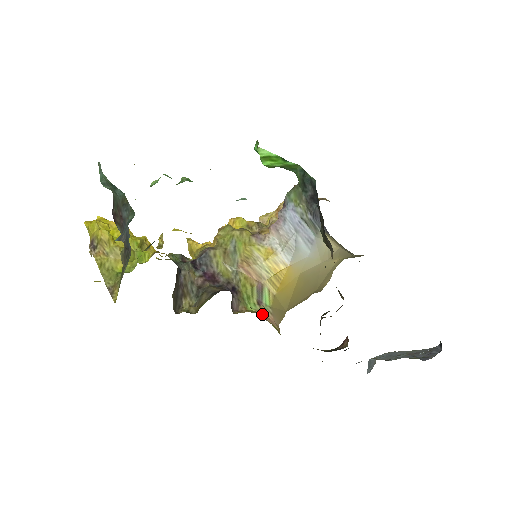
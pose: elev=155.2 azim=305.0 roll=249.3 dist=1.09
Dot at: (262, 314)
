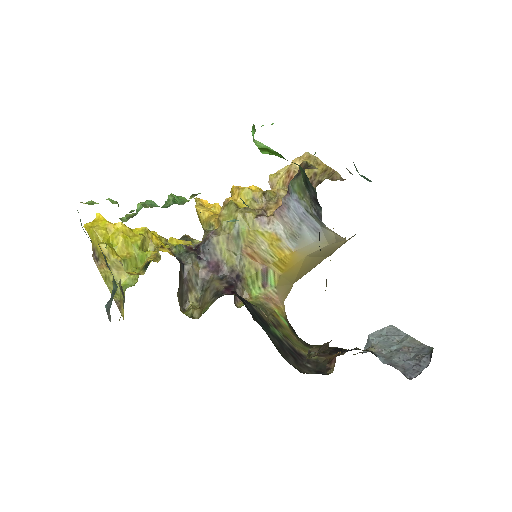
Dot at: (263, 311)
